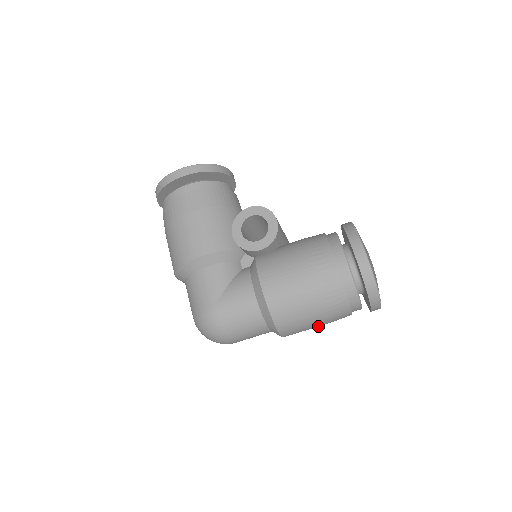
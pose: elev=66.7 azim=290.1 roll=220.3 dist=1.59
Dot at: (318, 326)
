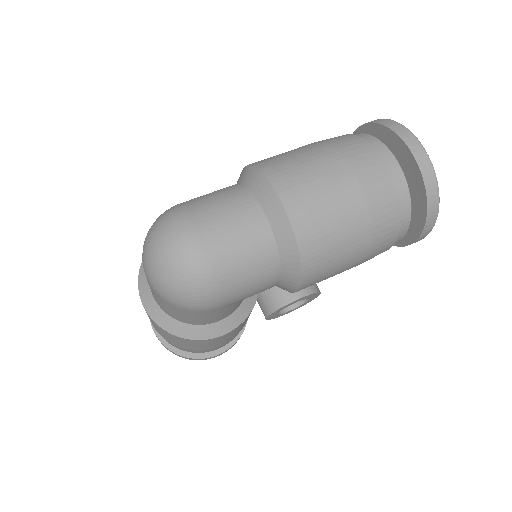
Dot at: (337, 183)
